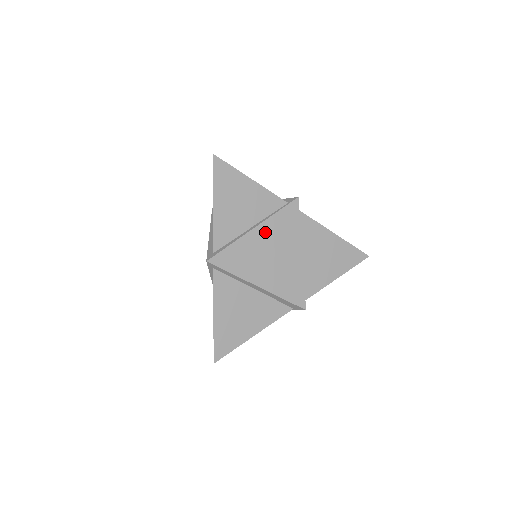
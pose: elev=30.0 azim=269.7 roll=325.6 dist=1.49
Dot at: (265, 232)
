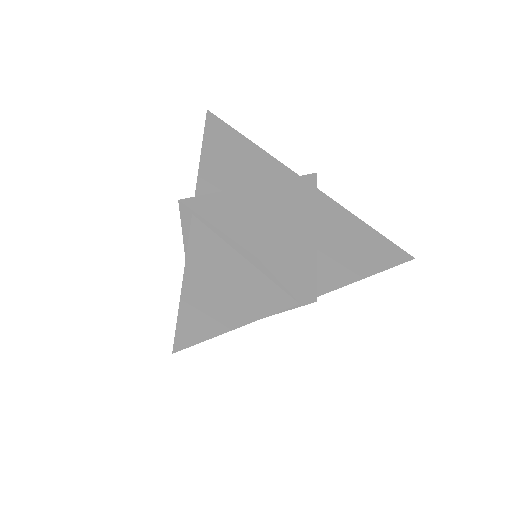
Dot at: occluded
